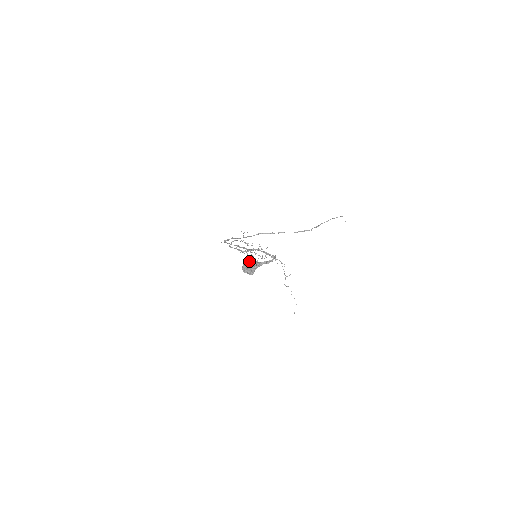
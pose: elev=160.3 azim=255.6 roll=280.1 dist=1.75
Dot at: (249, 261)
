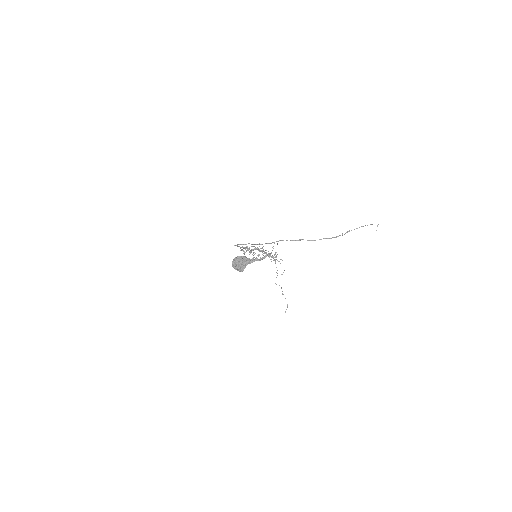
Dot at: (238, 257)
